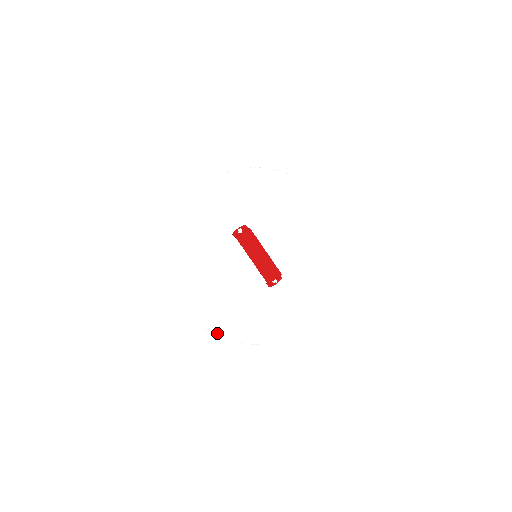
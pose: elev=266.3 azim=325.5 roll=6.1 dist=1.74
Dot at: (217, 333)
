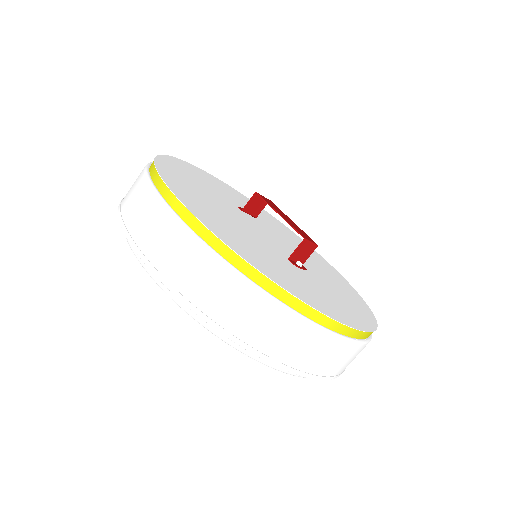
Dot at: (225, 242)
